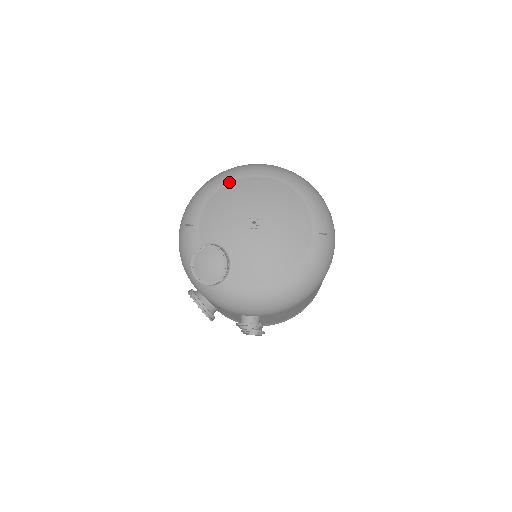
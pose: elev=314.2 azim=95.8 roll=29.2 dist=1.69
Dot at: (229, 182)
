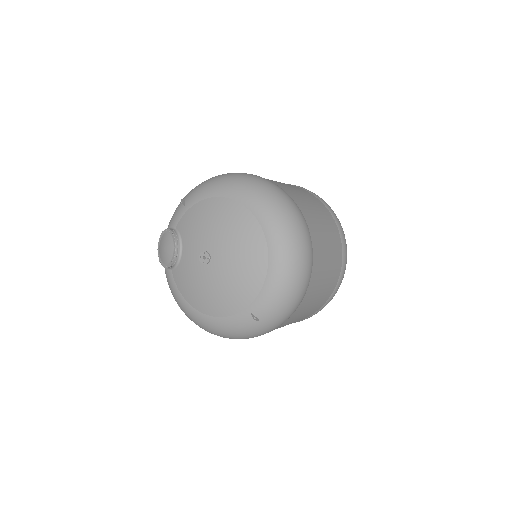
Dot at: (233, 199)
